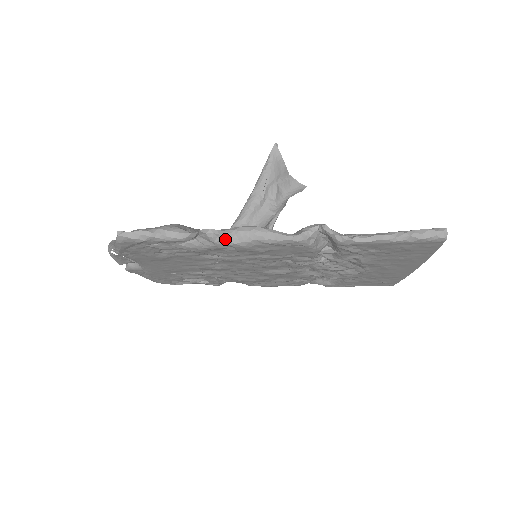
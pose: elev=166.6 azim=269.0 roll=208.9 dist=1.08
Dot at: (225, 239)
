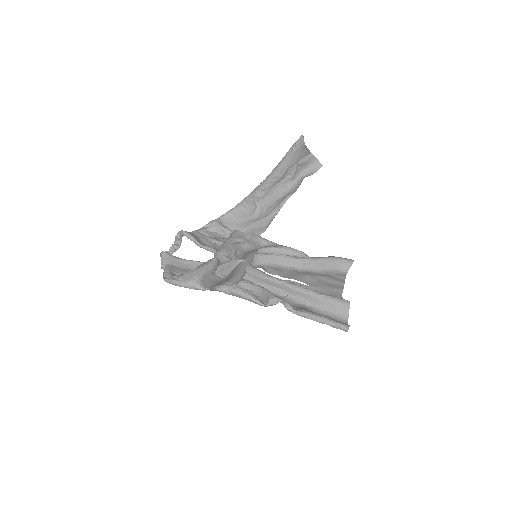
Dot at: occluded
